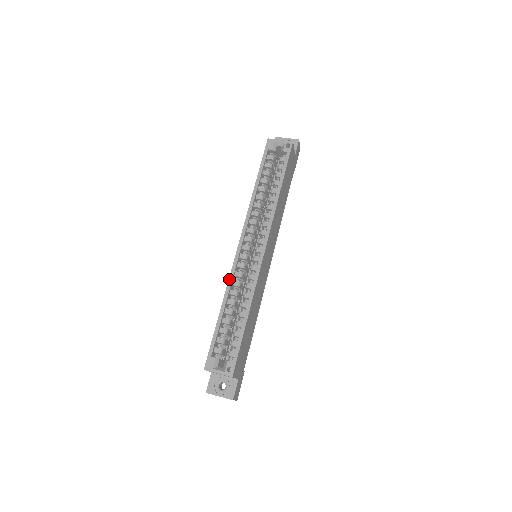
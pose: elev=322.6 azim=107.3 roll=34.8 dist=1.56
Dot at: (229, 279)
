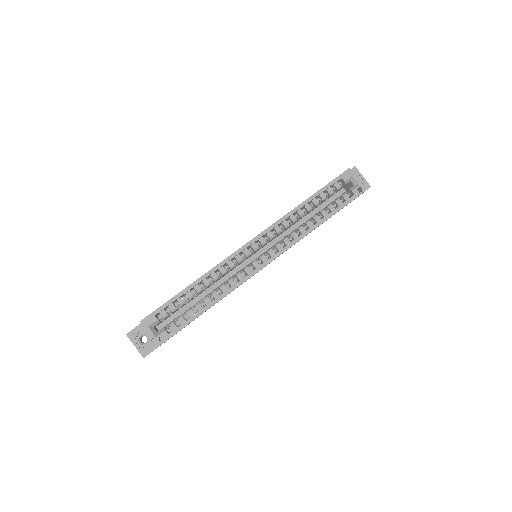
Dot at: (220, 263)
